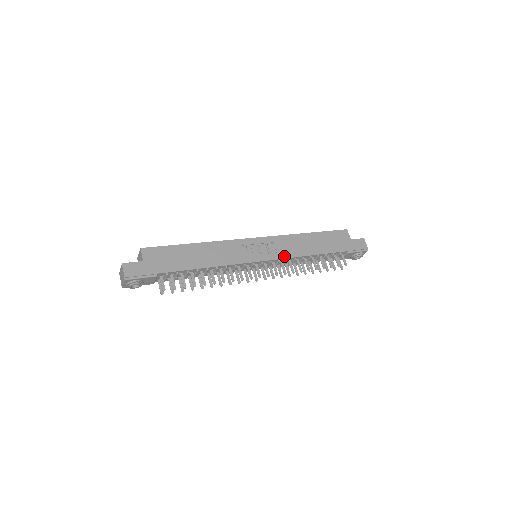
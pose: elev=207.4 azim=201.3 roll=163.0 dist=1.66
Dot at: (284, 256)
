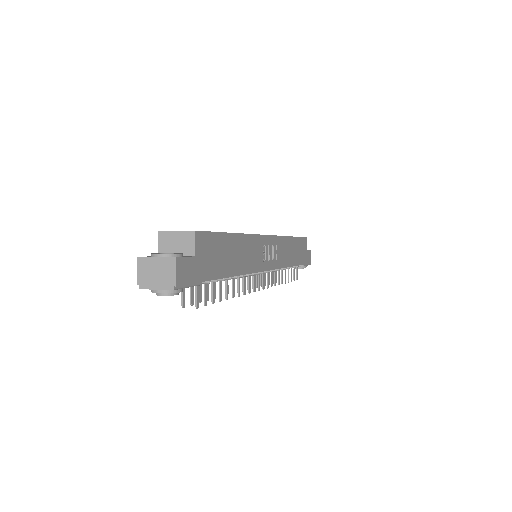
Dot at: (280, 265)
